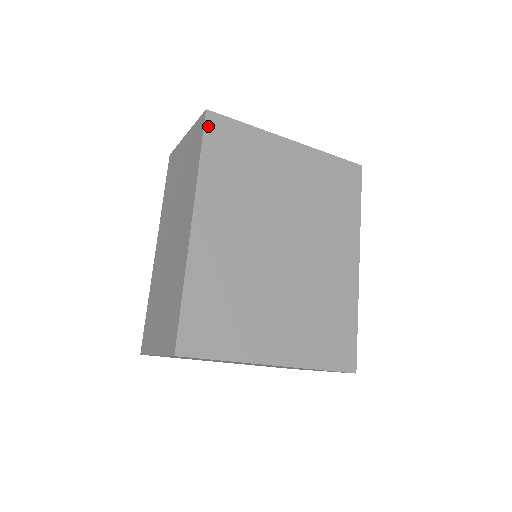
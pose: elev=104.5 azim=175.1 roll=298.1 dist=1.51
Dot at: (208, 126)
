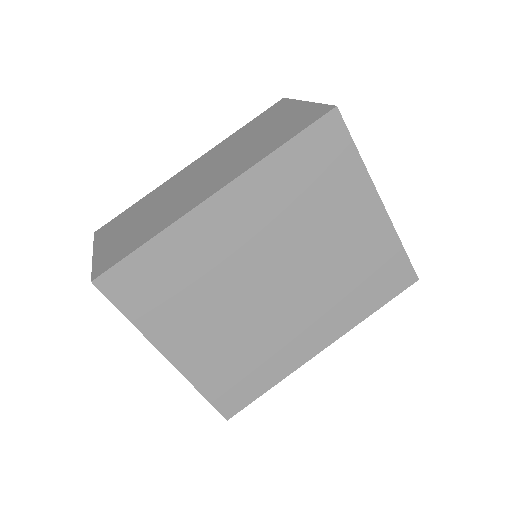
Dot at: (322, 123)
